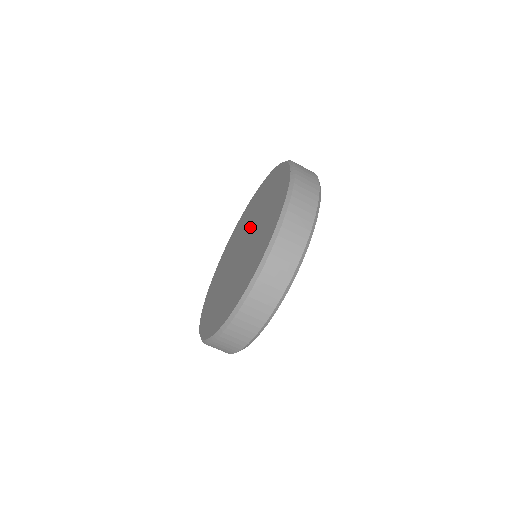
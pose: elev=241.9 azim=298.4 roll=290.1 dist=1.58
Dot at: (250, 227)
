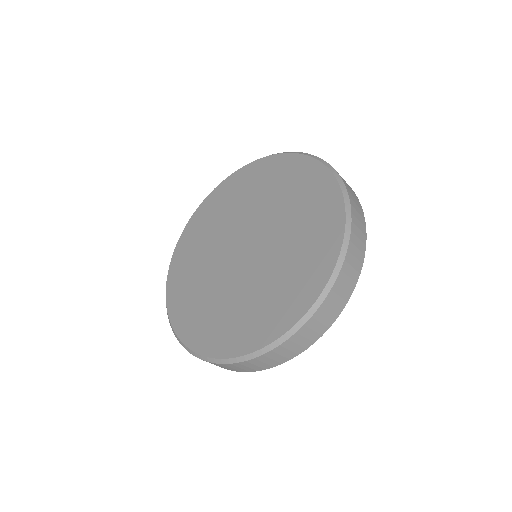
Dot at: (246, 224)
